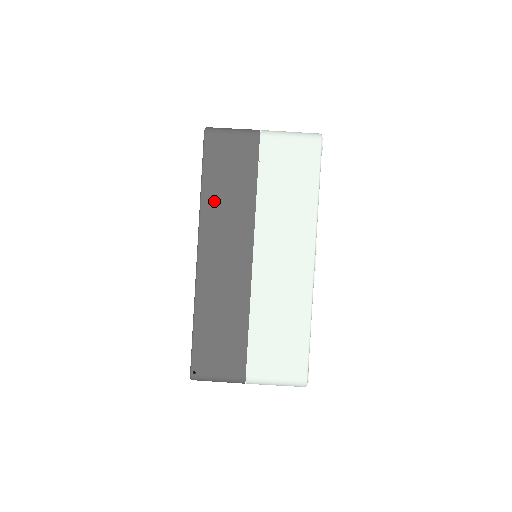
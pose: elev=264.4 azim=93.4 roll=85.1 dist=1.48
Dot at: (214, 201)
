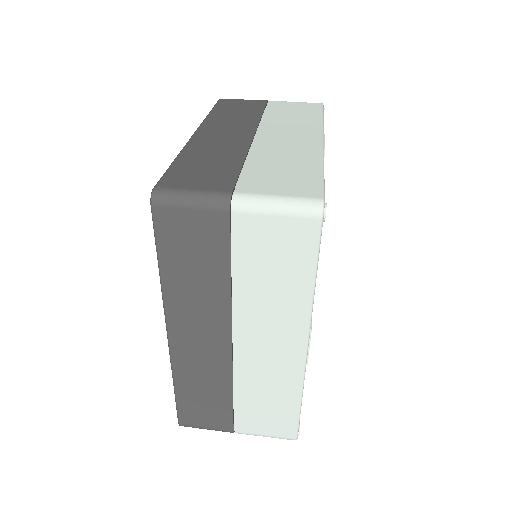
Dot at: (220, 116)
